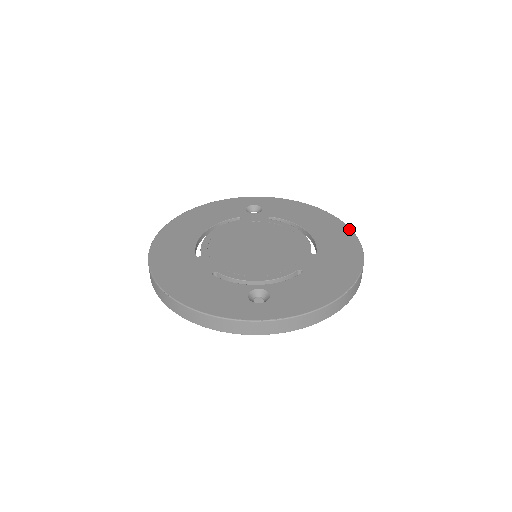
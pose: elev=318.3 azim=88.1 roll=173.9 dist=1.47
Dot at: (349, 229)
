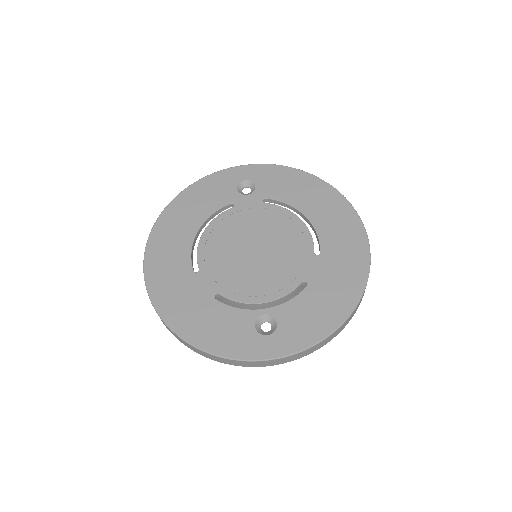
Dot at: (353, 210)
